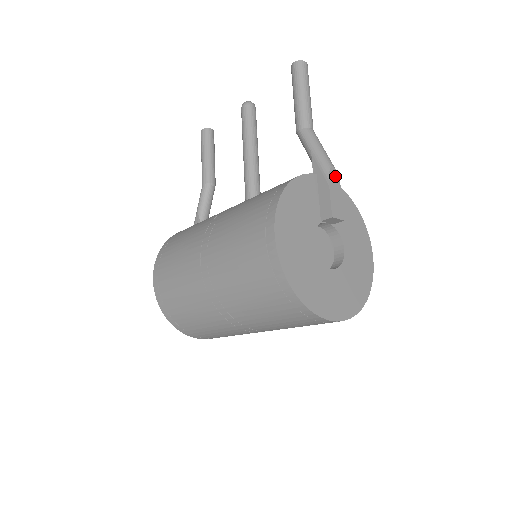
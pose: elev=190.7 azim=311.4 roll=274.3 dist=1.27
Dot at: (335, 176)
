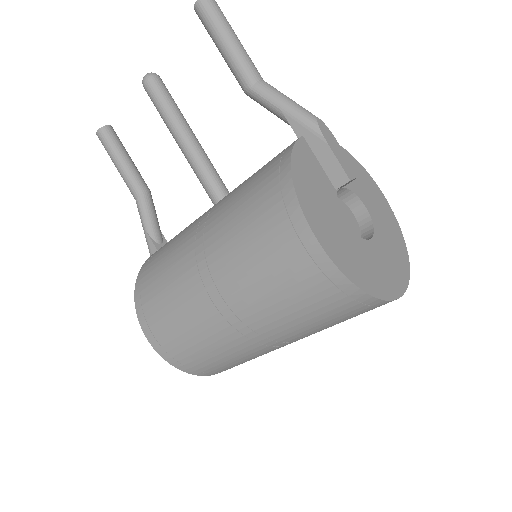
Dot at: (325, 129)
